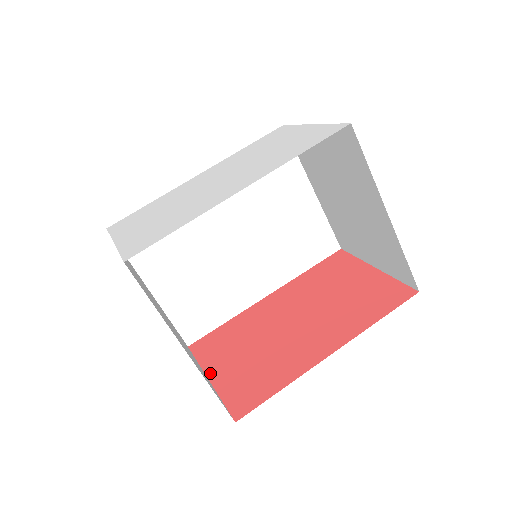
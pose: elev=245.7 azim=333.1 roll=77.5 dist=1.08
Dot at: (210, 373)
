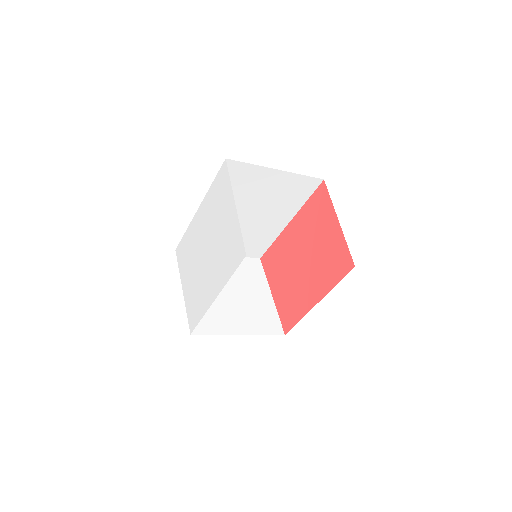
Dot at: (272, 291)
